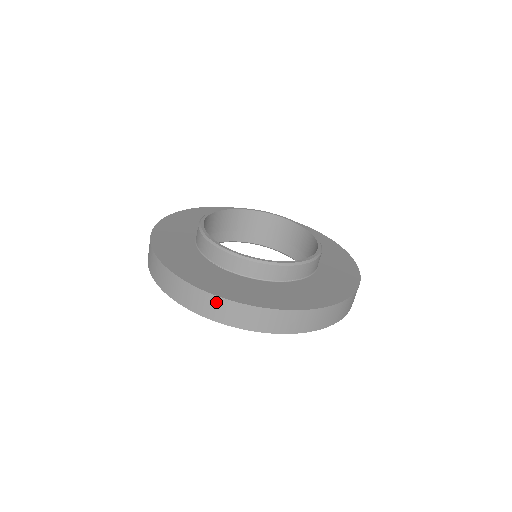
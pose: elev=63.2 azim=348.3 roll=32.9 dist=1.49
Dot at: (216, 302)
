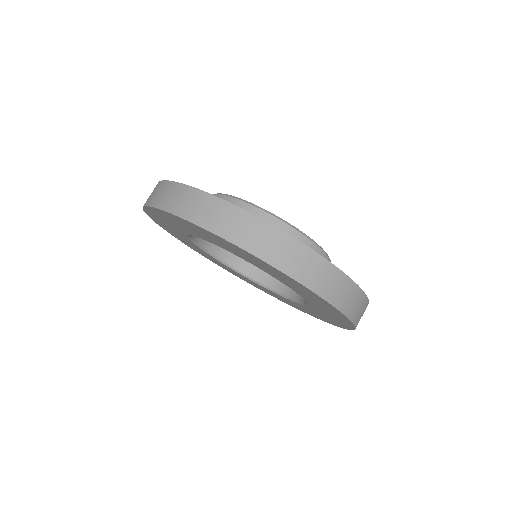
Dot at: (163, 187)
